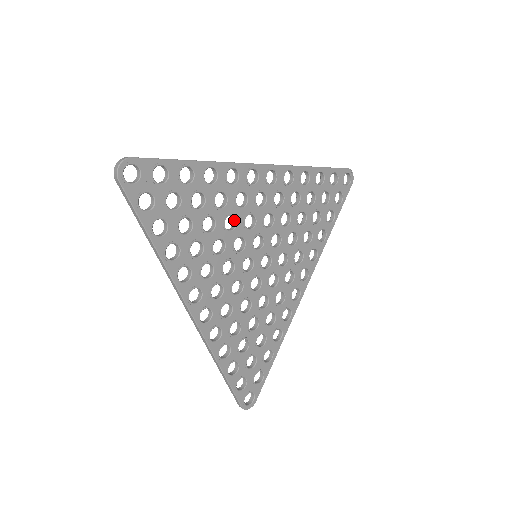
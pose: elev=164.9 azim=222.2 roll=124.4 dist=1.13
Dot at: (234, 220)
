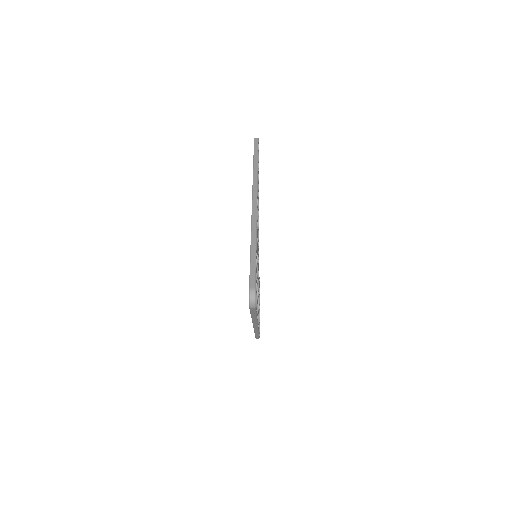
Dot at: occluded
